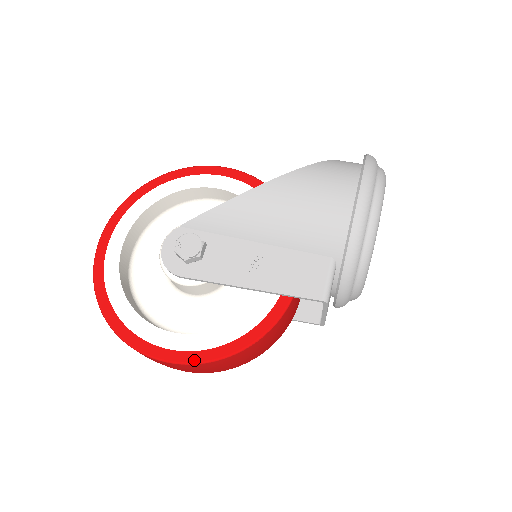
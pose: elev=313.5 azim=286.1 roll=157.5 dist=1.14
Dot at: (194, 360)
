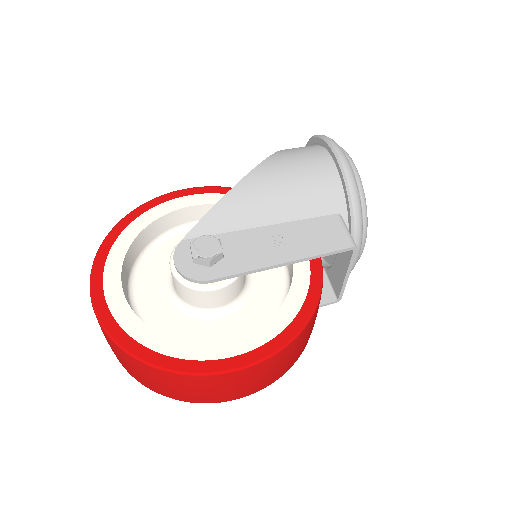
Dot at: (267, 353)
